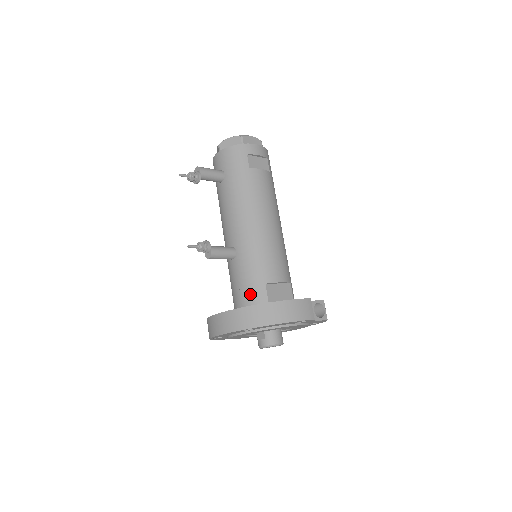
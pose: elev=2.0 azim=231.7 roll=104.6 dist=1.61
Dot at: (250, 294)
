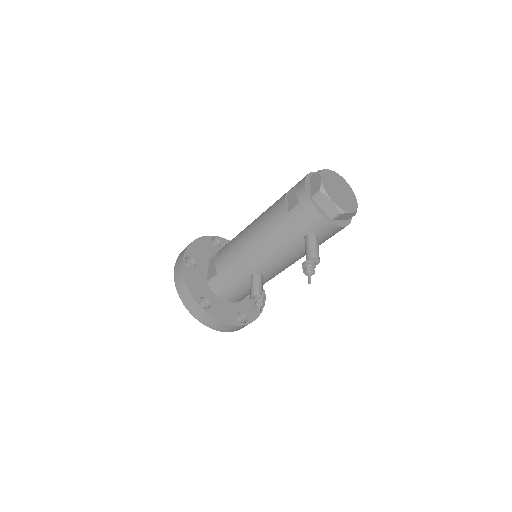
Dot at: (243, 297)
